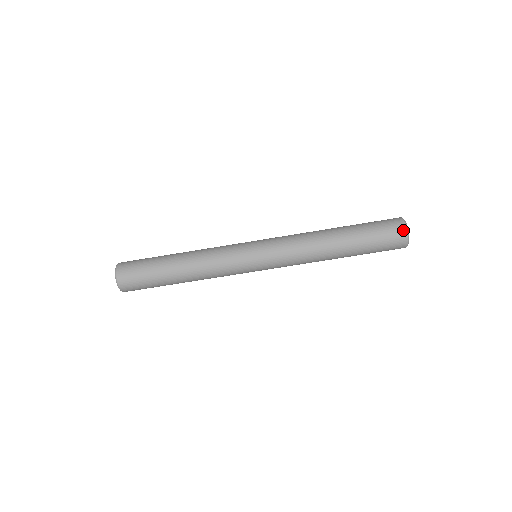
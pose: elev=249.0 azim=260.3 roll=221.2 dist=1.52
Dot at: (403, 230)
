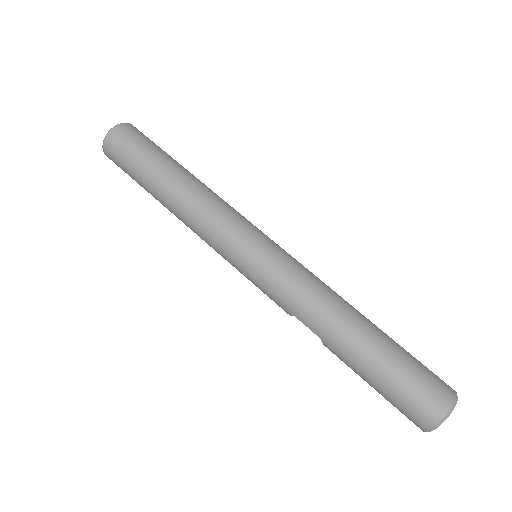
Dot at: (452, 391)
